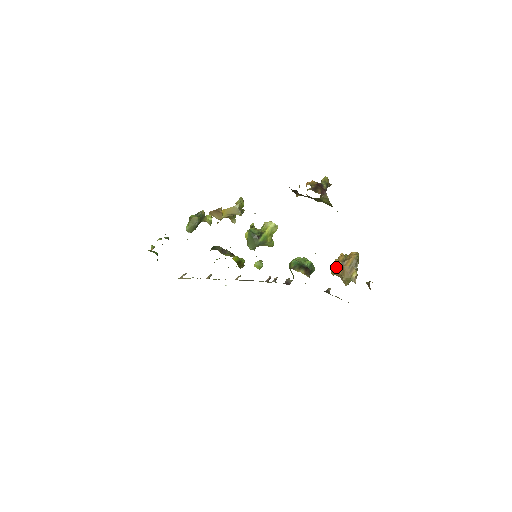
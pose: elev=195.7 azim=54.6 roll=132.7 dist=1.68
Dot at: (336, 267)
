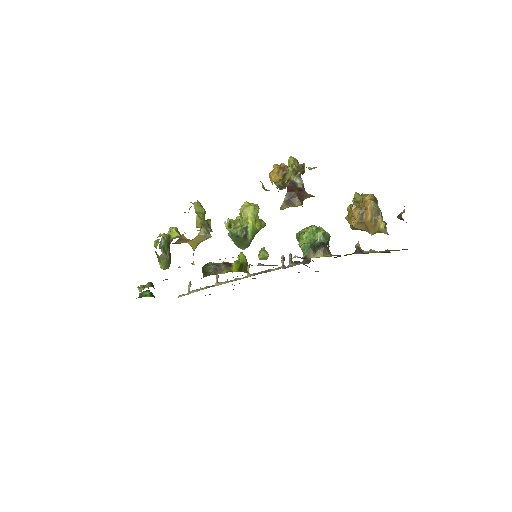
Dot at: (355, 227)
